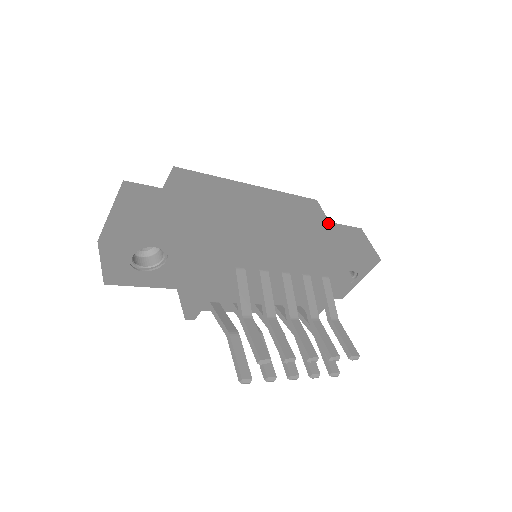
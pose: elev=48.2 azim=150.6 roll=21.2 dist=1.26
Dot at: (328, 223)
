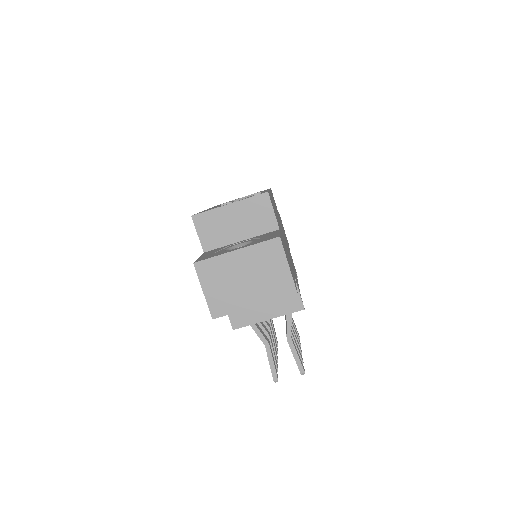
Dot at: occluded
